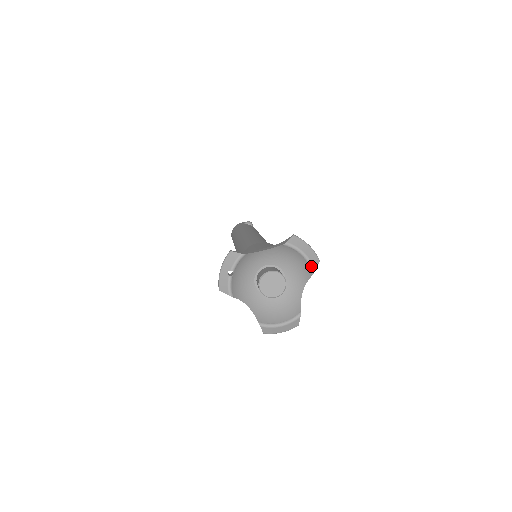
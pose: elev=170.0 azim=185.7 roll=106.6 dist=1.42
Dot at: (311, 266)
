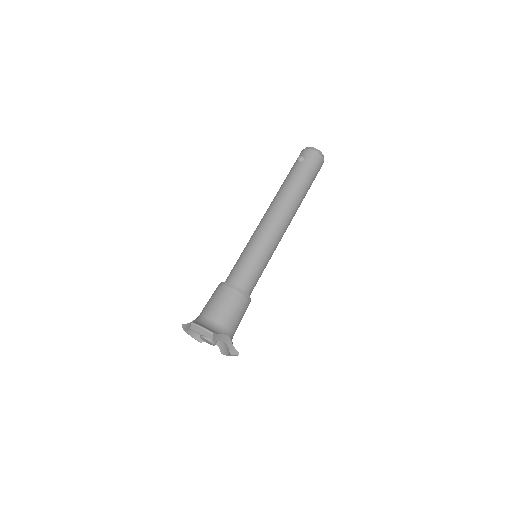
Dot at: occluded
